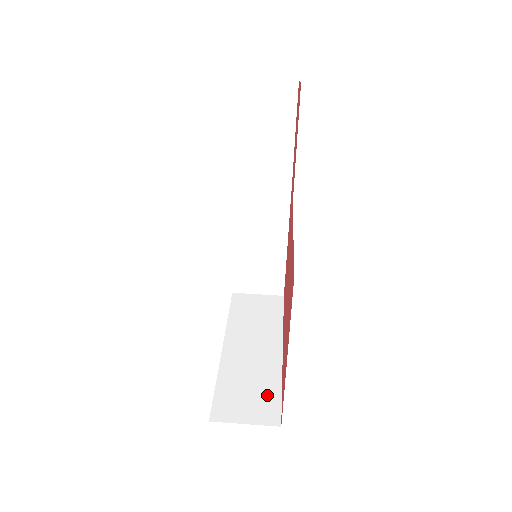
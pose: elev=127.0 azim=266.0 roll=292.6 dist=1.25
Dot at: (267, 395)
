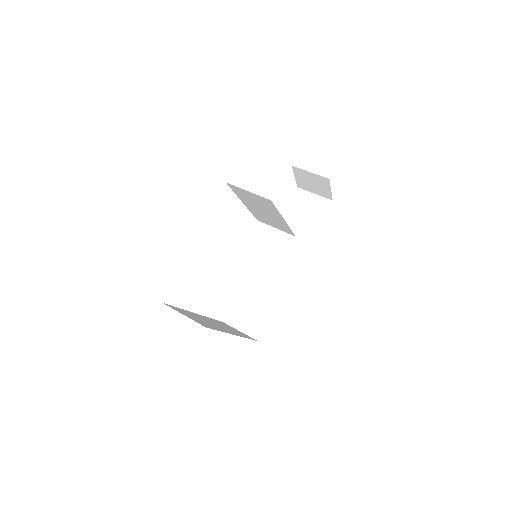
Dot at: (208, 325)
